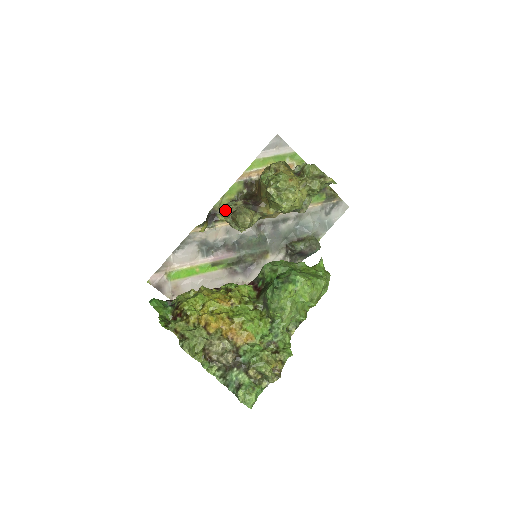
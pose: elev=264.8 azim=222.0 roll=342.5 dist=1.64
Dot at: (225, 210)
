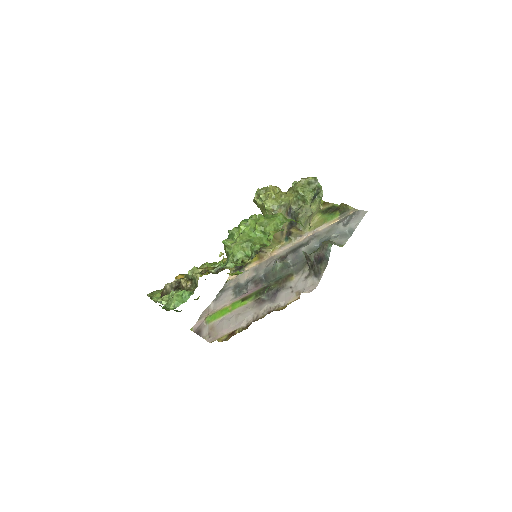
Dot at: occluded
